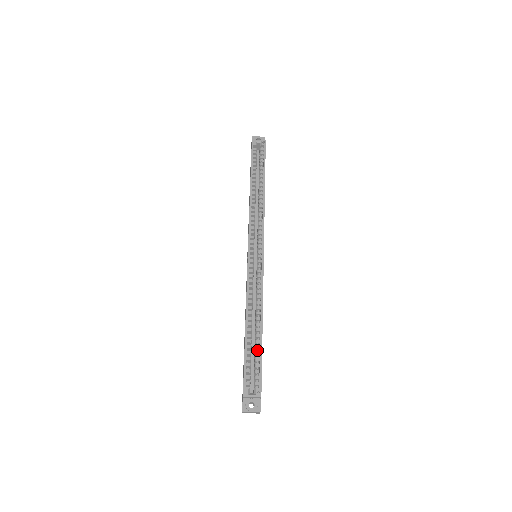
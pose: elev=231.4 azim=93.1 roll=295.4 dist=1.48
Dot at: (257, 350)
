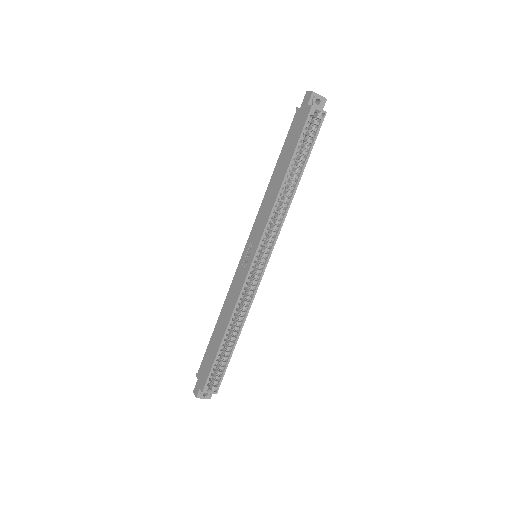
Dot at: (226, 355)
